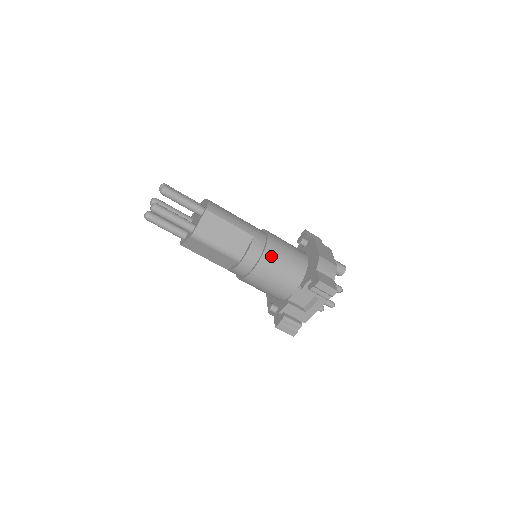
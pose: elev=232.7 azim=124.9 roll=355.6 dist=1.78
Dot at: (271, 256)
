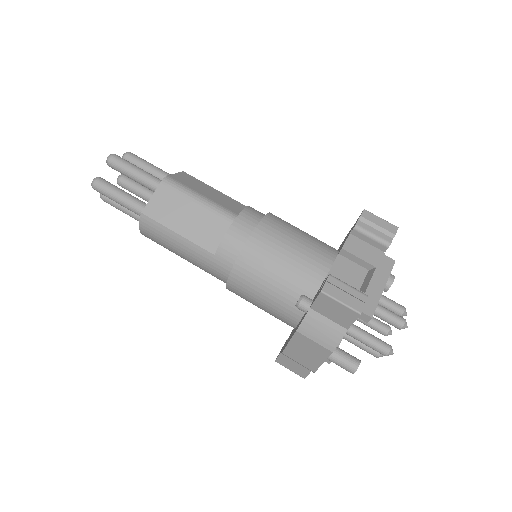
Dot at: (281, 219)
